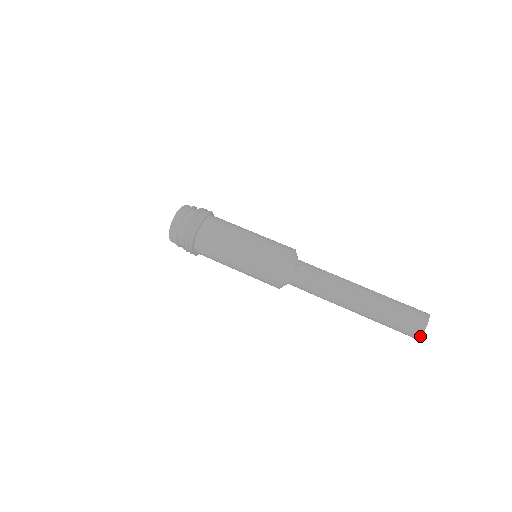
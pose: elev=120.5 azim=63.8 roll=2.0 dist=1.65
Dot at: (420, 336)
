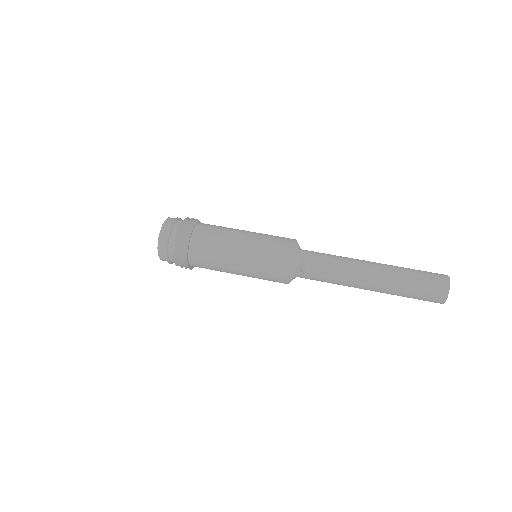
Dot at: occluded
